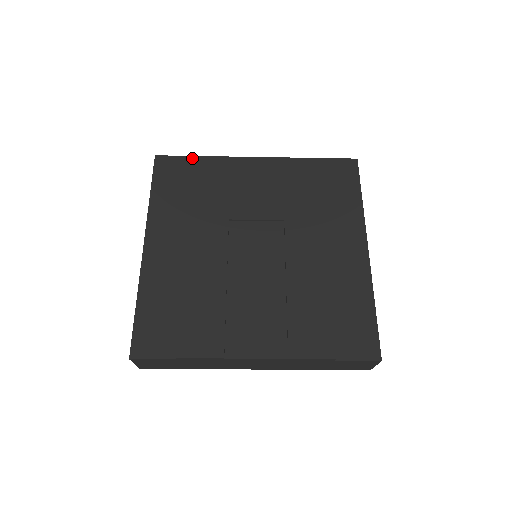
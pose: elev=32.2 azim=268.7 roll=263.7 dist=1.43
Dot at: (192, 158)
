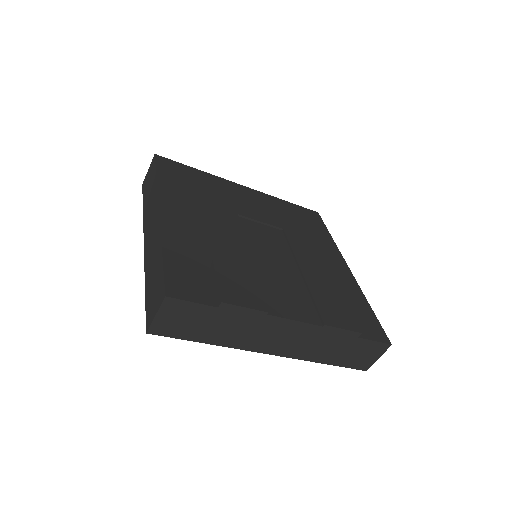
Dot at: (190, 167)
